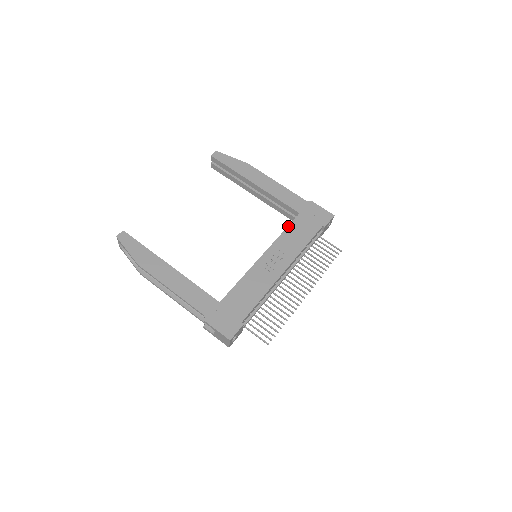
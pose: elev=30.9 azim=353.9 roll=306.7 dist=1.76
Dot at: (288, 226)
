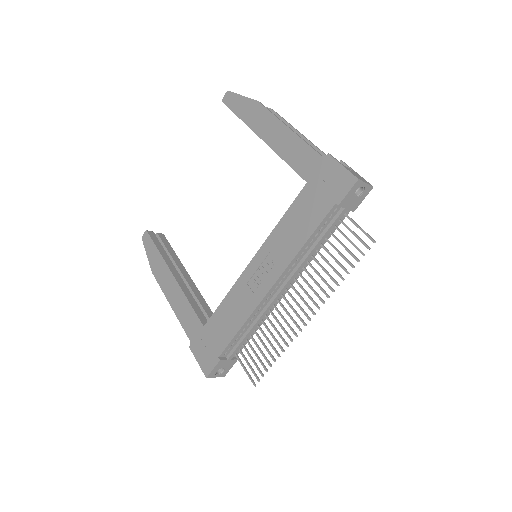
Dot at: occluded
